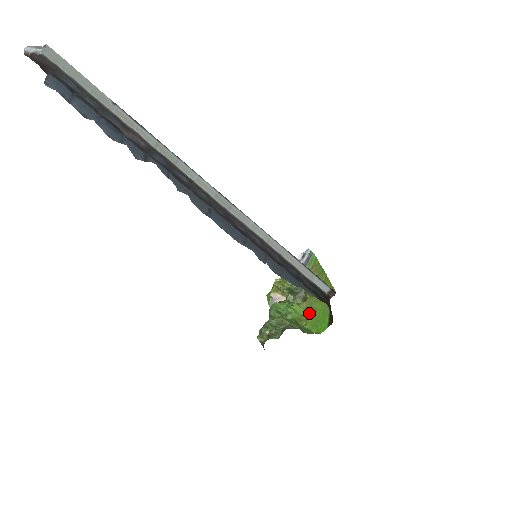
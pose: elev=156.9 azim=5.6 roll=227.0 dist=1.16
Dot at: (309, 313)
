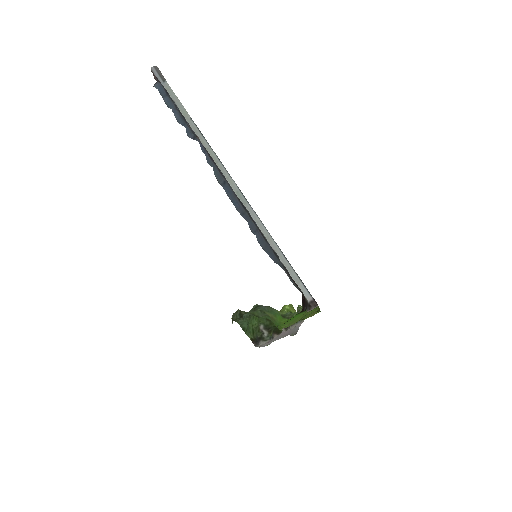
Dot at: (289, 324)
